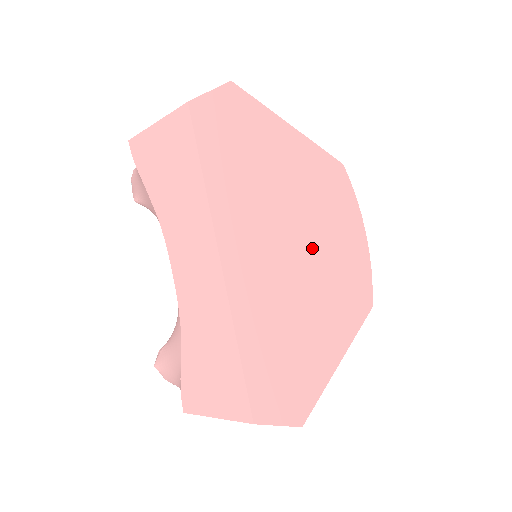
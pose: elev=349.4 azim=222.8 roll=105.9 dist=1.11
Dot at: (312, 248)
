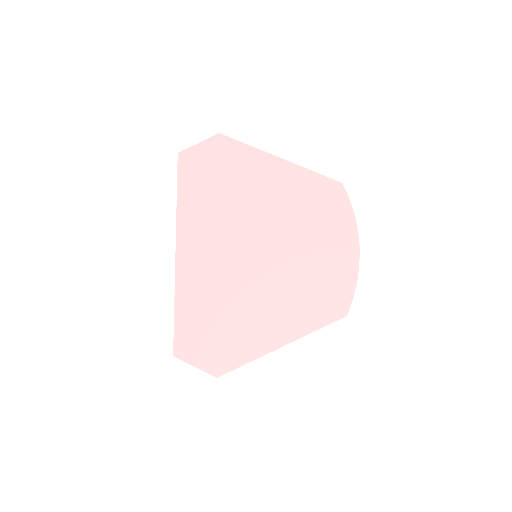
Dot at: (271, 252)
